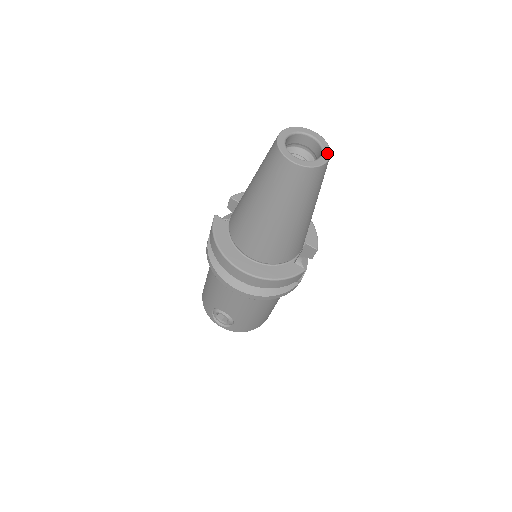
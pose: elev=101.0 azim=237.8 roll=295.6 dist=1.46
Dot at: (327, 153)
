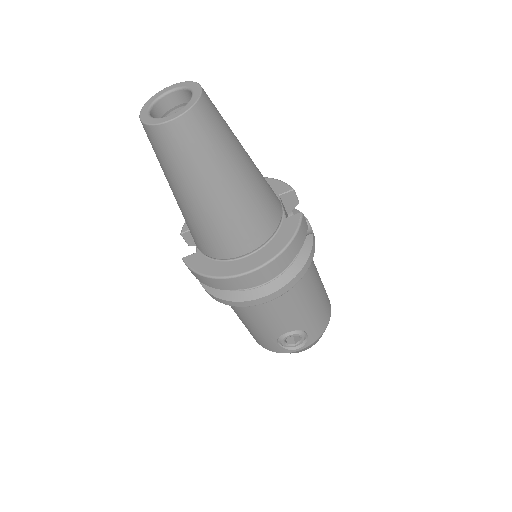
Dot at: (195, 86)
